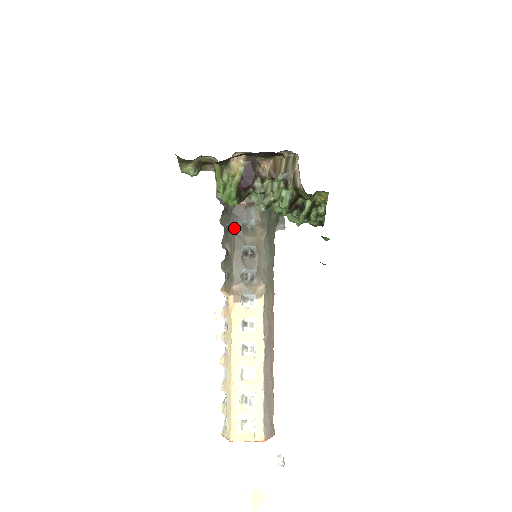
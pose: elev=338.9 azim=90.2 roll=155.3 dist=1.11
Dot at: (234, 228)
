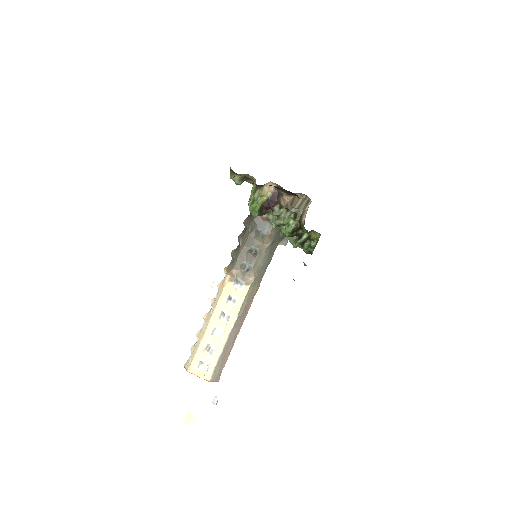
Dot at: (250, 231)
